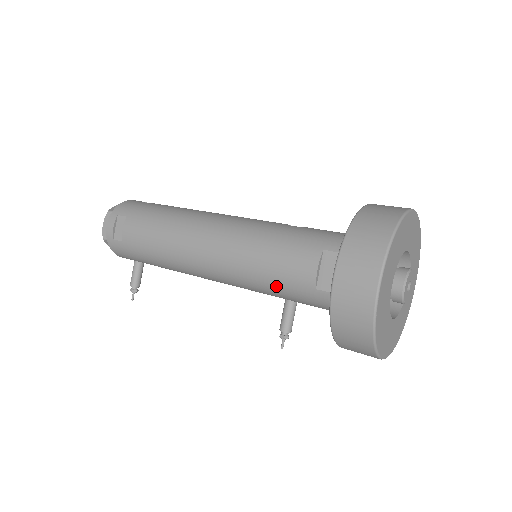
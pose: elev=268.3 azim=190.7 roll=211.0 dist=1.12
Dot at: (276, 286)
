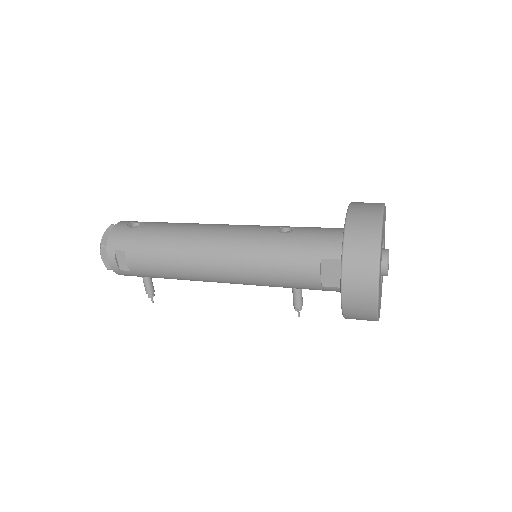
Dot at: (287, 286)
